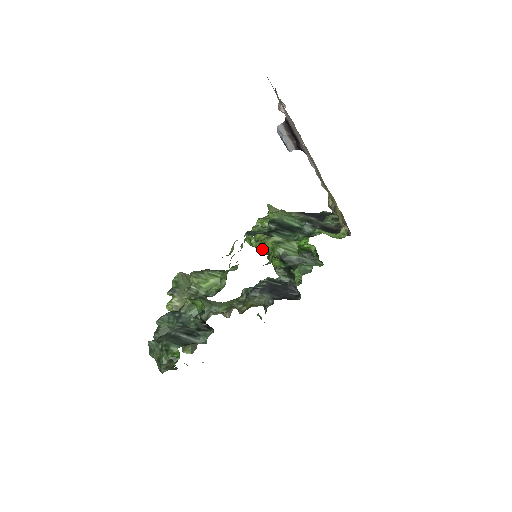
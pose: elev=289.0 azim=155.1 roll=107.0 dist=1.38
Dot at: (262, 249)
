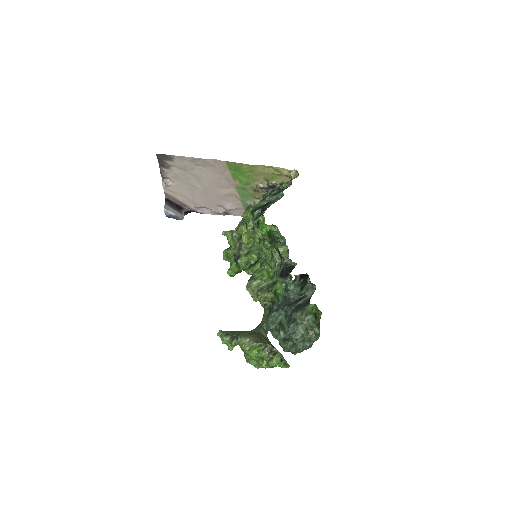
Dot at: occluded
